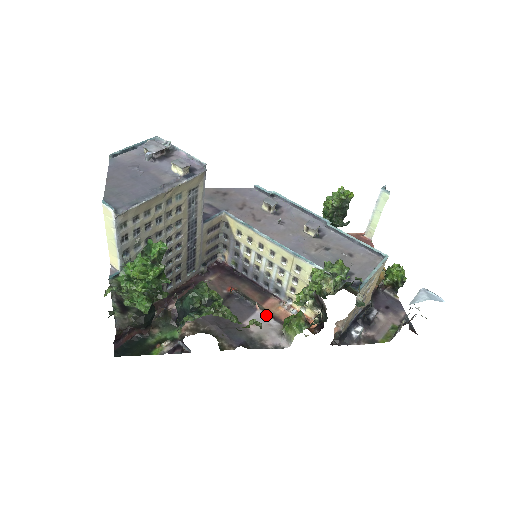
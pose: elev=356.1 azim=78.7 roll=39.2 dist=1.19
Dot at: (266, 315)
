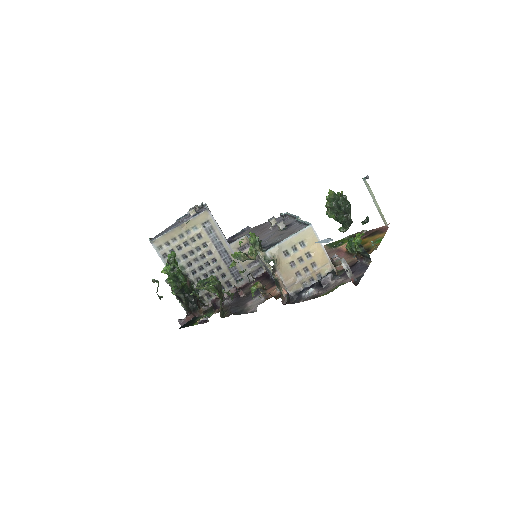
Dot at: (262, 295)
